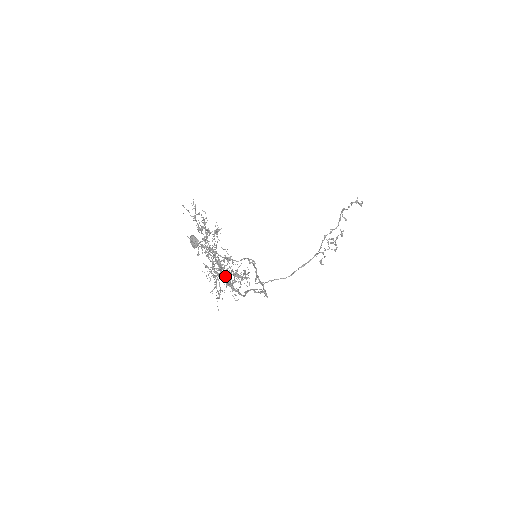
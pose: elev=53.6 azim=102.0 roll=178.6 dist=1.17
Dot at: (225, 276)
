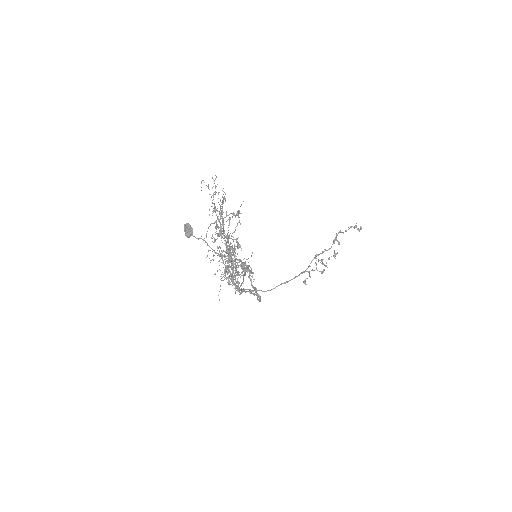
Dot at: (228, 267)
